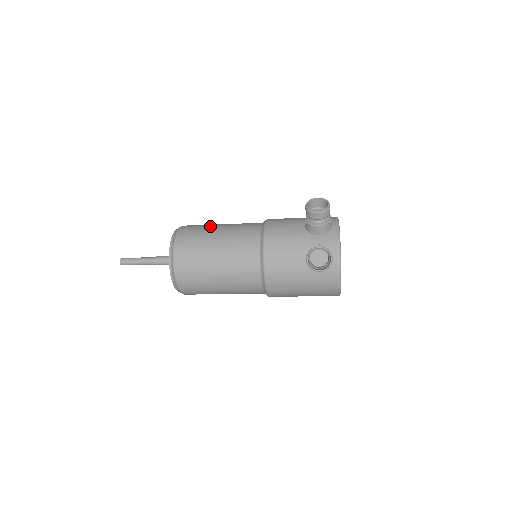
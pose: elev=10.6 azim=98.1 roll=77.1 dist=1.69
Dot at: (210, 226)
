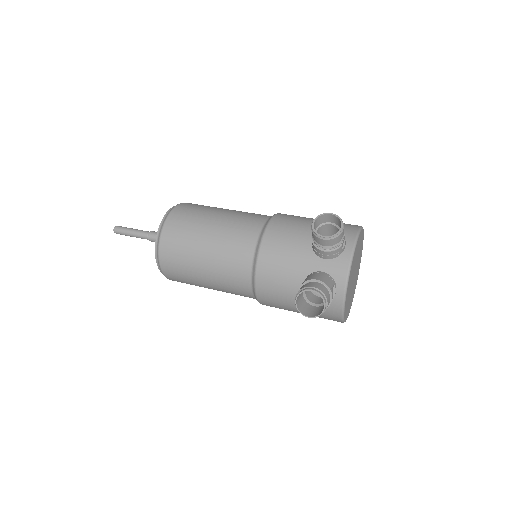
Dot at: (206, 214)
